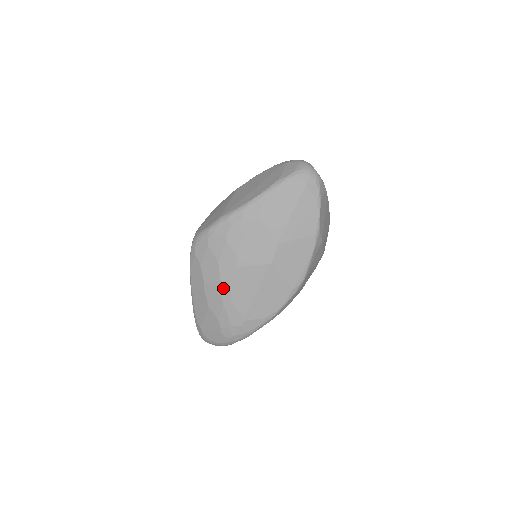
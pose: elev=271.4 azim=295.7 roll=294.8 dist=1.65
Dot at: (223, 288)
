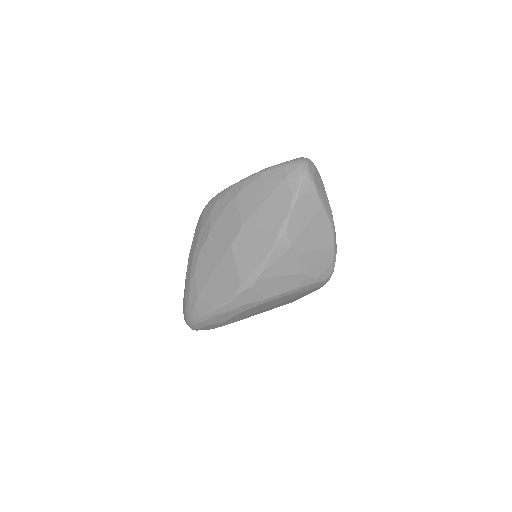
Dot at: (194, 258)
